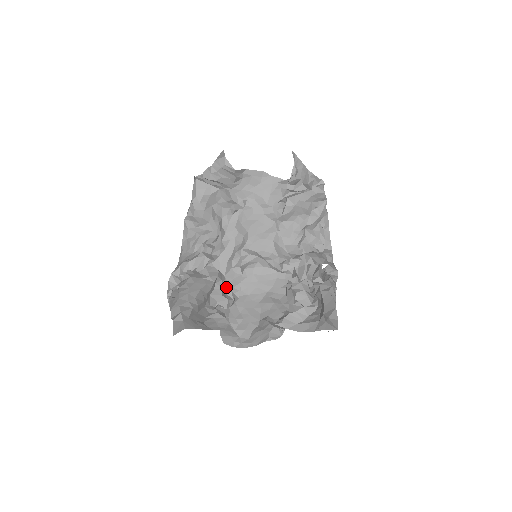
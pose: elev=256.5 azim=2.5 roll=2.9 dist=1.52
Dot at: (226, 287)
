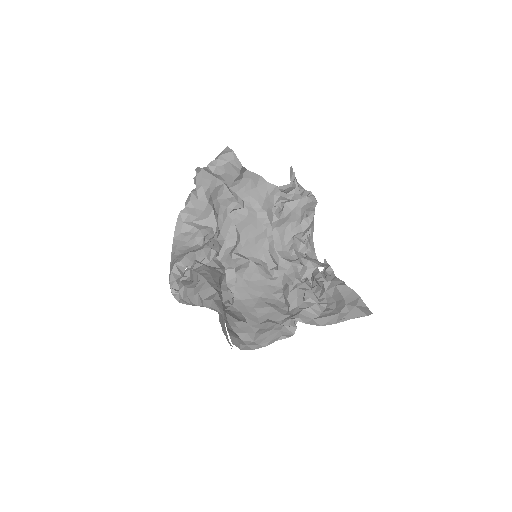
Dot at: occluded
